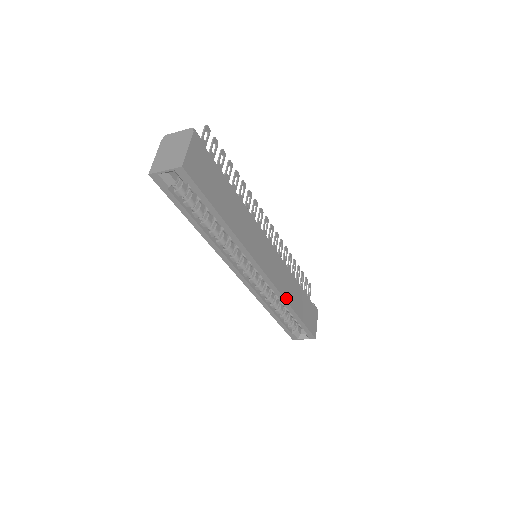
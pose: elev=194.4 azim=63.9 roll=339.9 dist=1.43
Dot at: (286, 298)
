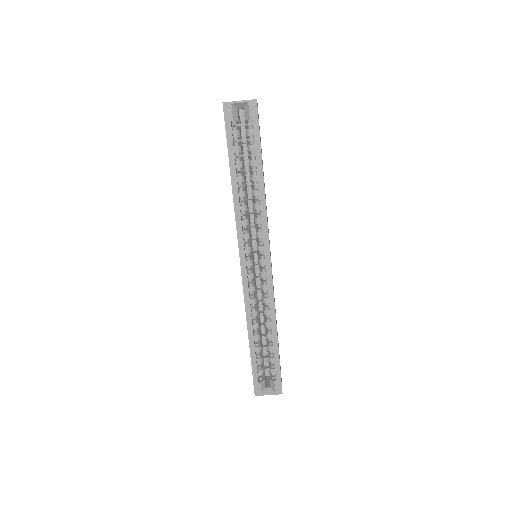
Dot at: occluded
